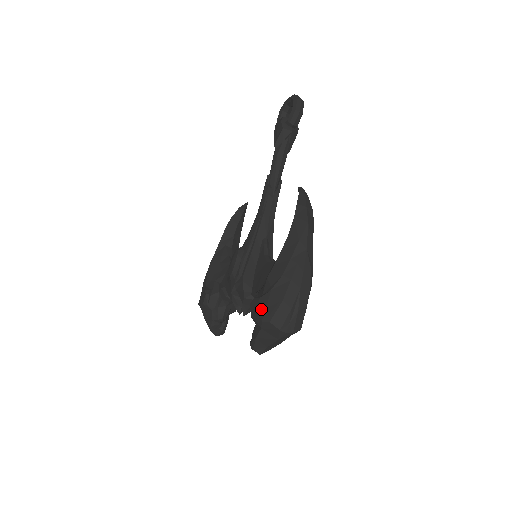
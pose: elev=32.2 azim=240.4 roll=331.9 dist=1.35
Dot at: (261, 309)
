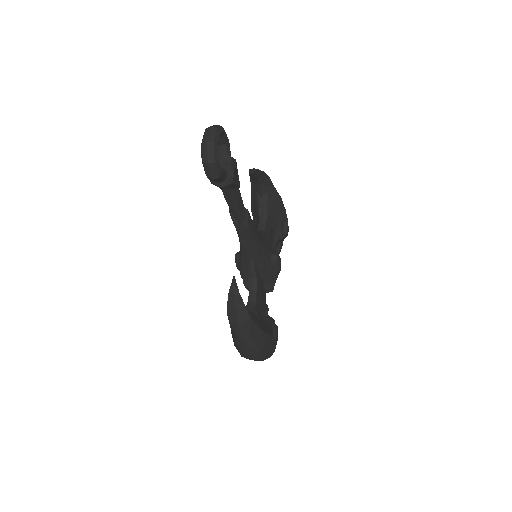
Dot at: occluded
